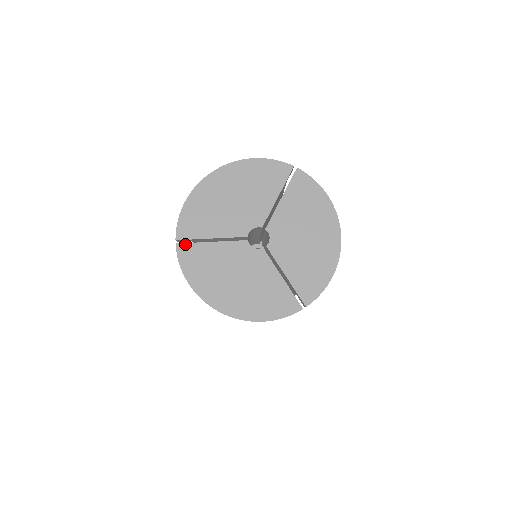
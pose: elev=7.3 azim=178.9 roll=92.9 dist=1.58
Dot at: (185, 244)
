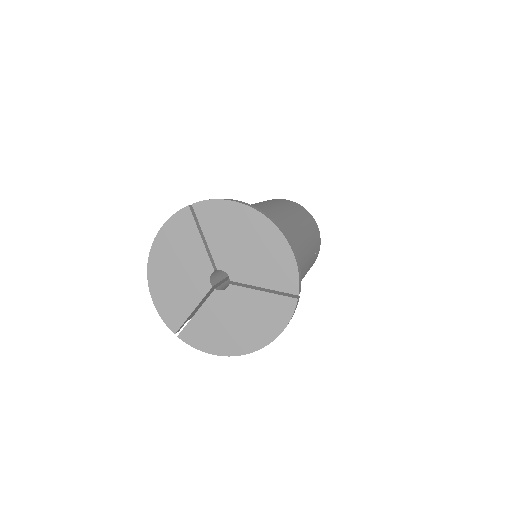
Dot at: (182, 331)
